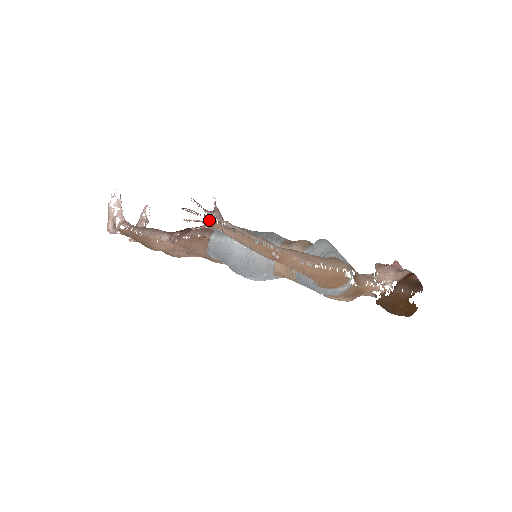
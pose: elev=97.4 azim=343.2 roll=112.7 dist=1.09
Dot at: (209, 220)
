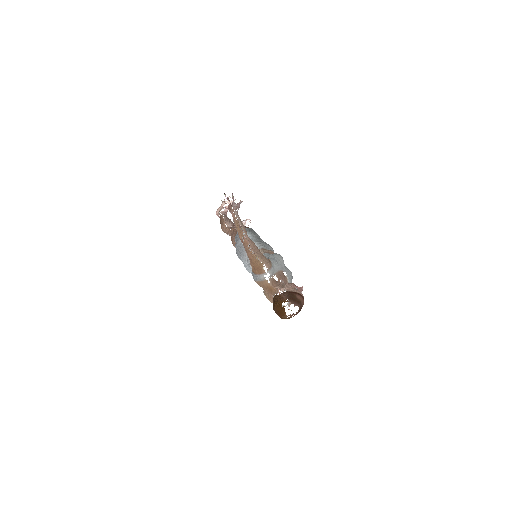
Dot at: (231, 206)
